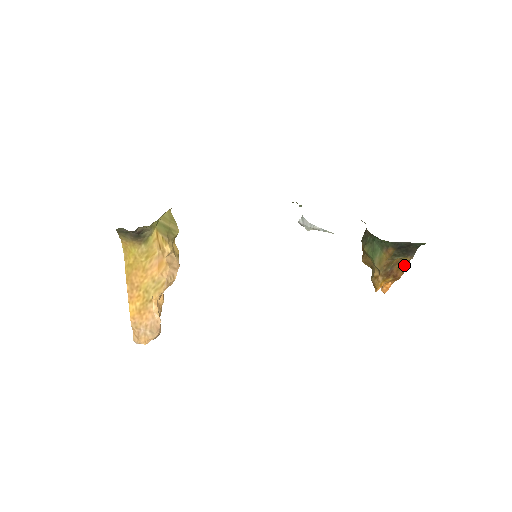
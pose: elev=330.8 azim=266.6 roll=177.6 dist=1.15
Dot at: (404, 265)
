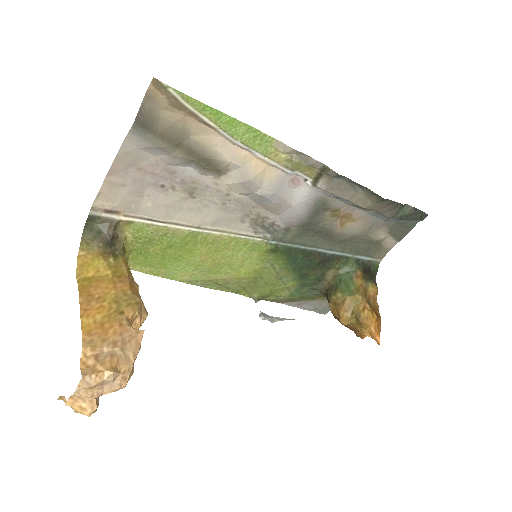
Dot at: (376, 305)
